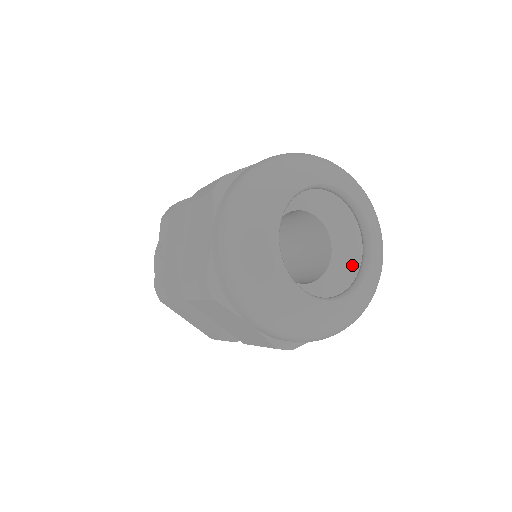
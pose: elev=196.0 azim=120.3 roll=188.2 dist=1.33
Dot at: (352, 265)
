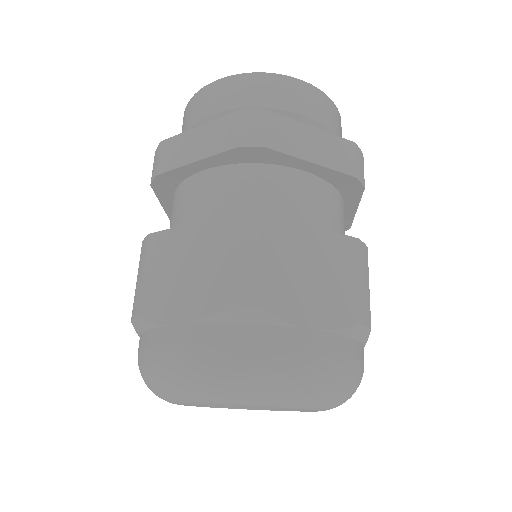
Dot at: occluded
